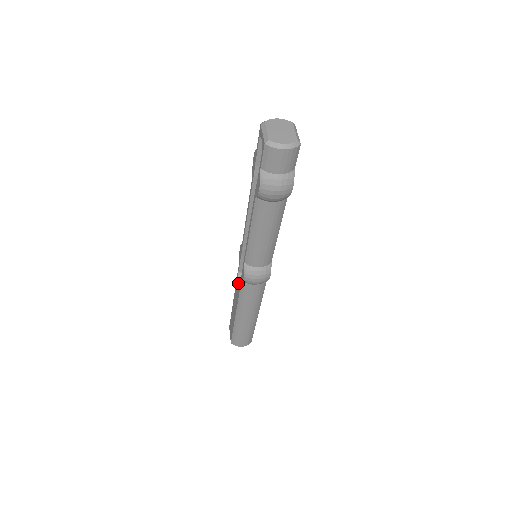
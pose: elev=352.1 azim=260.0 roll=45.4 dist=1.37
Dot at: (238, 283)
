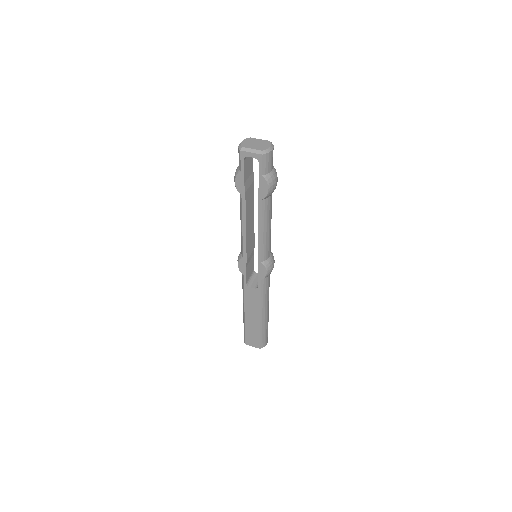
Dot at: (252, 290)
